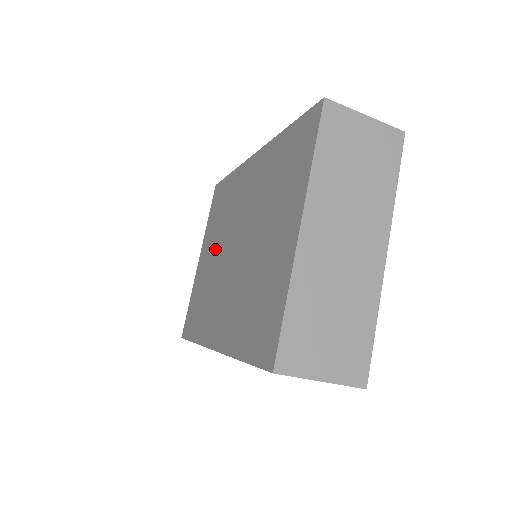
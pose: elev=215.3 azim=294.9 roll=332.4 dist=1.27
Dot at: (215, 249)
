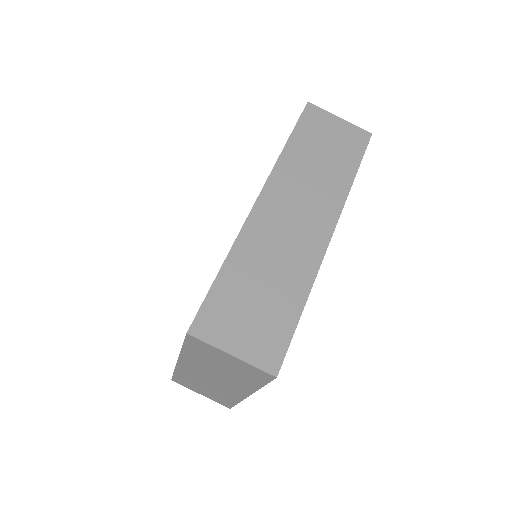
Dot at: occluded
